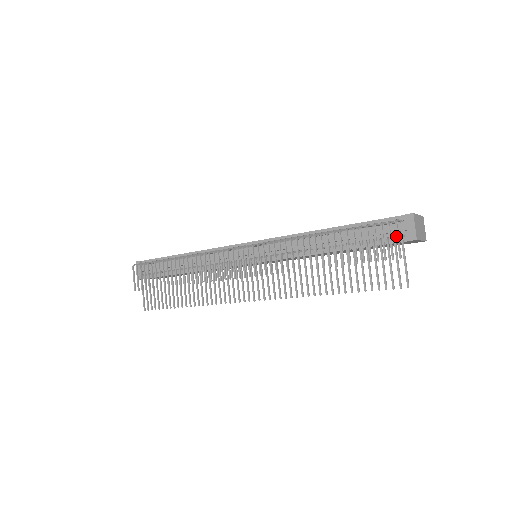
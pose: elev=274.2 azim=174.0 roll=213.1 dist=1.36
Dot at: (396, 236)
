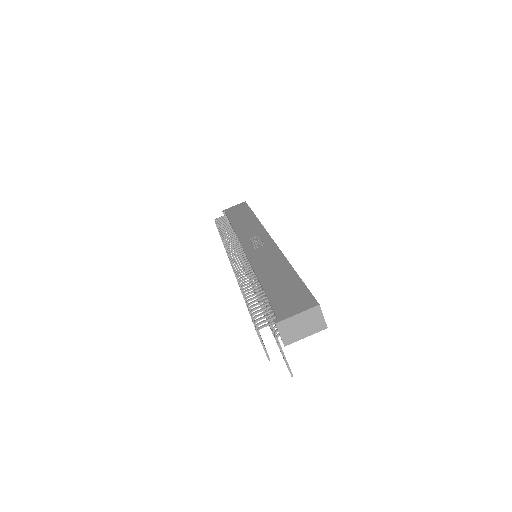
Dot at: occluded
